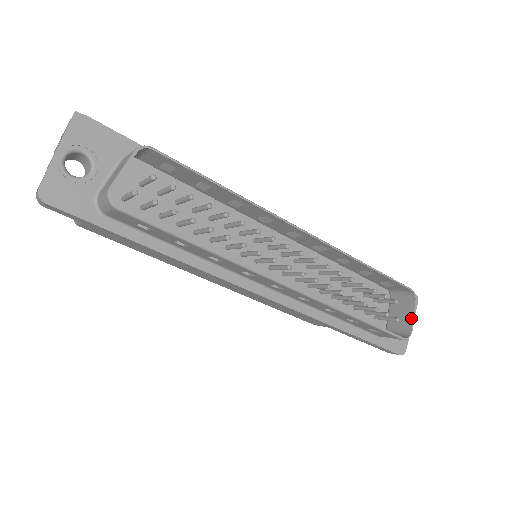
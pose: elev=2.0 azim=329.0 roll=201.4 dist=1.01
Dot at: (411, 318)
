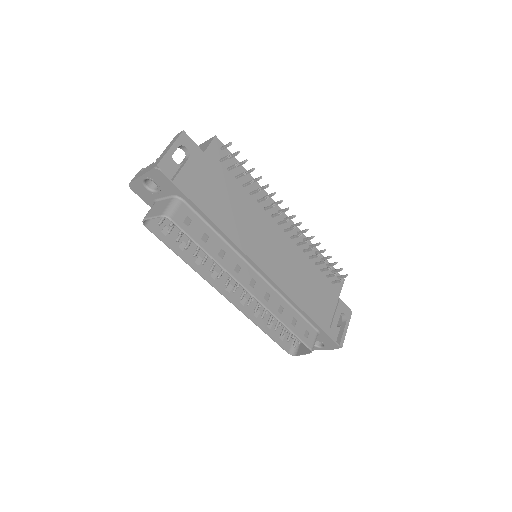
Dot at: (302, 353)
